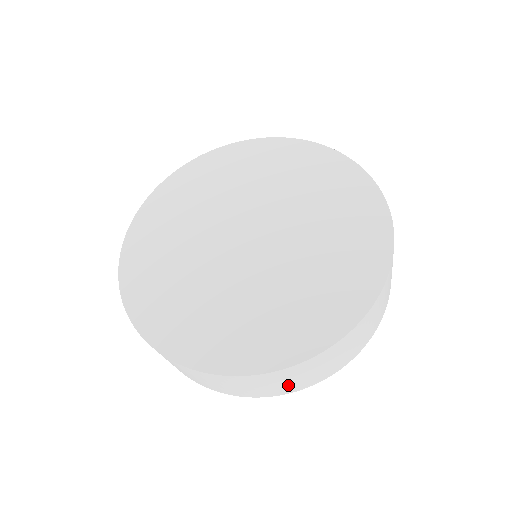
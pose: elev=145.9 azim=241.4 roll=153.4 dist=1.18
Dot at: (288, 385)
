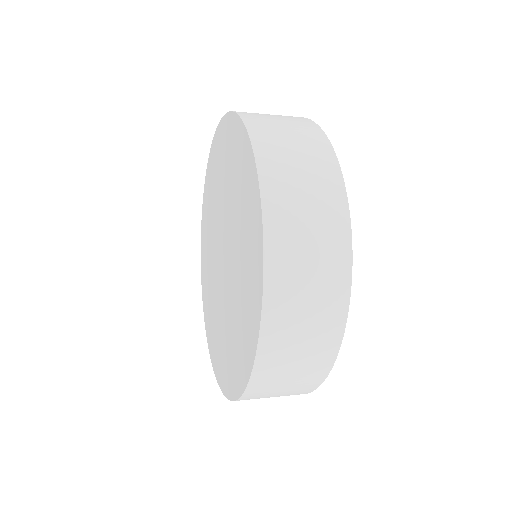
Dot at: occluded
